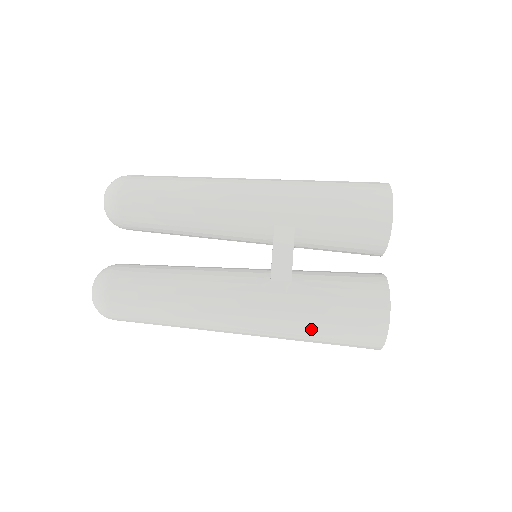
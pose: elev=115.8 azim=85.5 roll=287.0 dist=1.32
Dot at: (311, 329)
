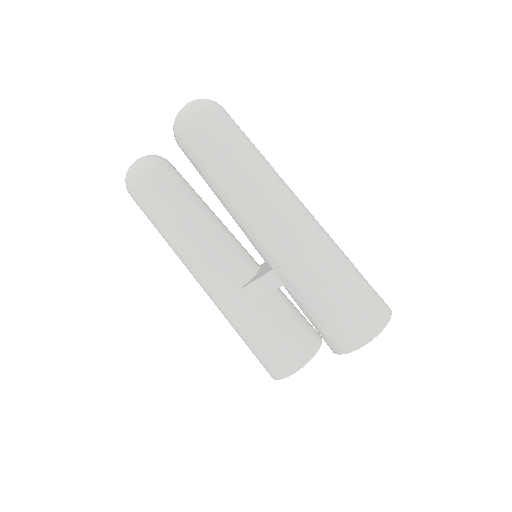
Dot at: (237, 332)
